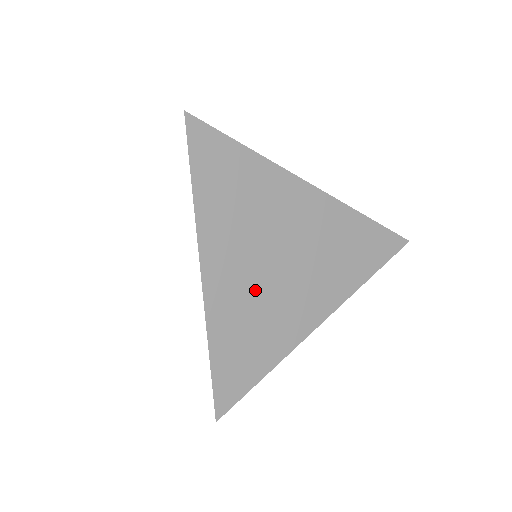
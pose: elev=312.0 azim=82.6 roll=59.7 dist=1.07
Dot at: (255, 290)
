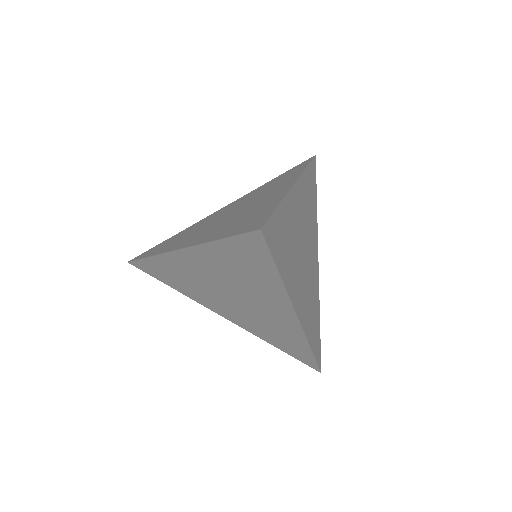
Dot at: (307, 288)
